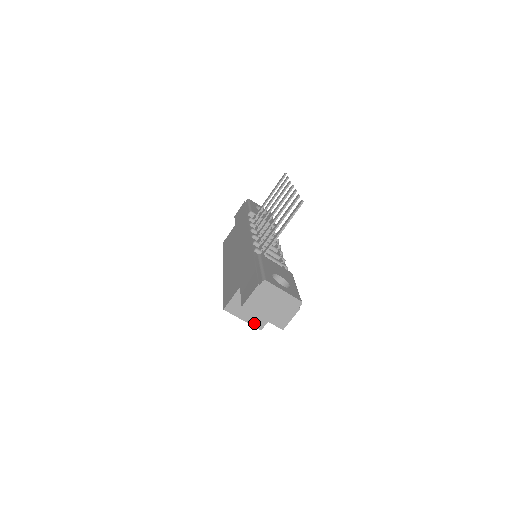
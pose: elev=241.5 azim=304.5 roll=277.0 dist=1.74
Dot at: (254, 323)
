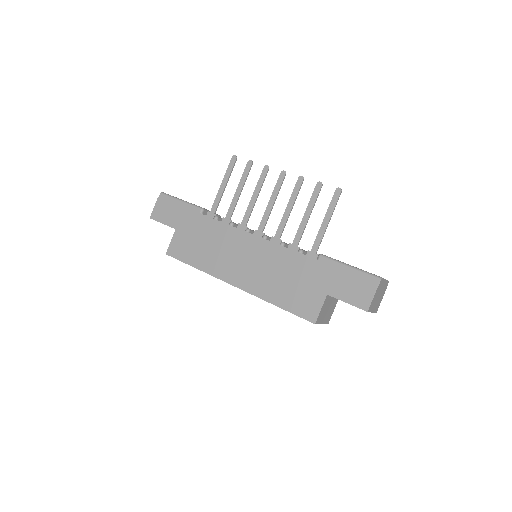
Dot at: (326, 321)
